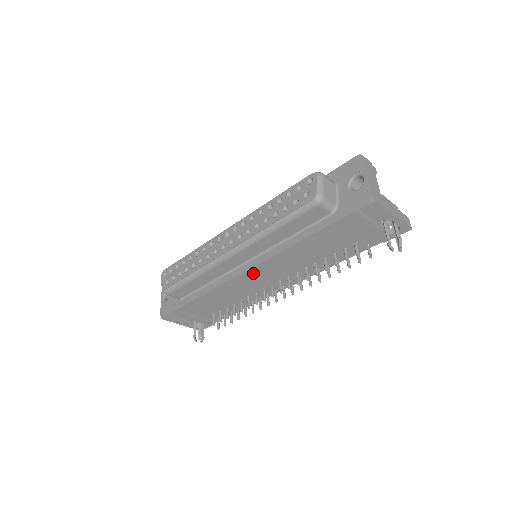
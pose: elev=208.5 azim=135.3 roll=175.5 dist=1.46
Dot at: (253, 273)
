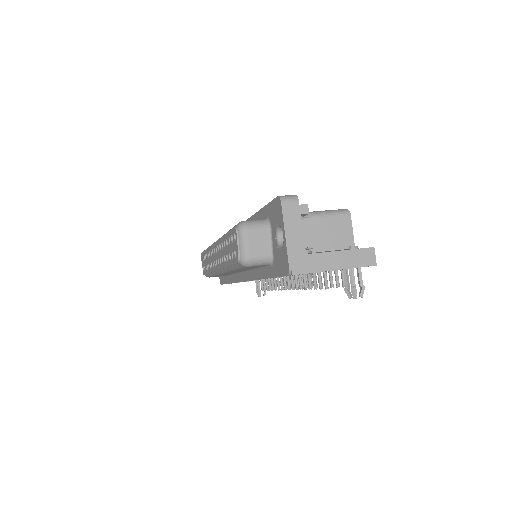
Dot at: occluded
